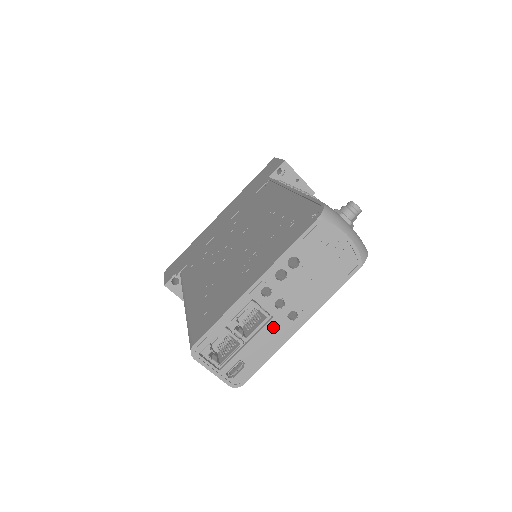
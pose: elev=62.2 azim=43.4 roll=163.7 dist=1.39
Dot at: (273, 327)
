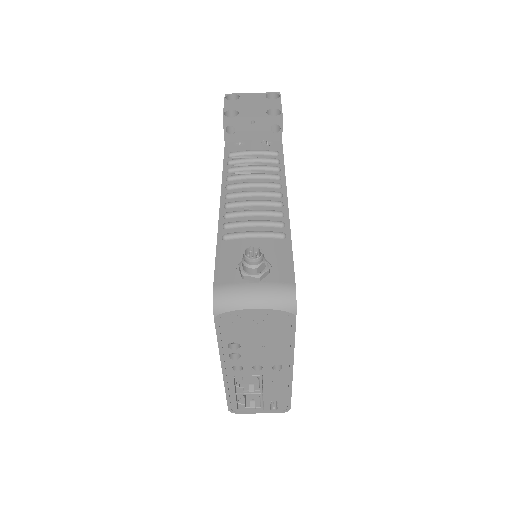
Dot at: (270, 379)
